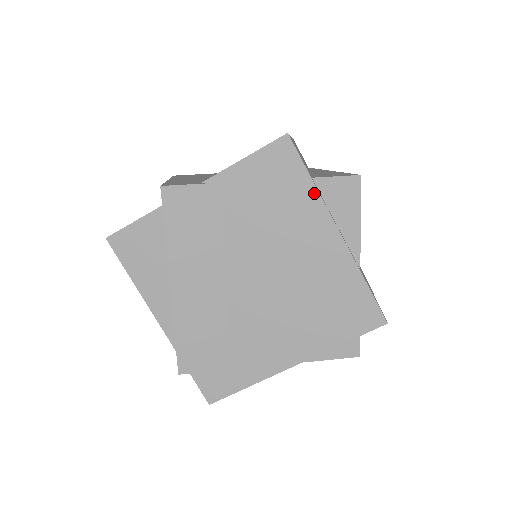
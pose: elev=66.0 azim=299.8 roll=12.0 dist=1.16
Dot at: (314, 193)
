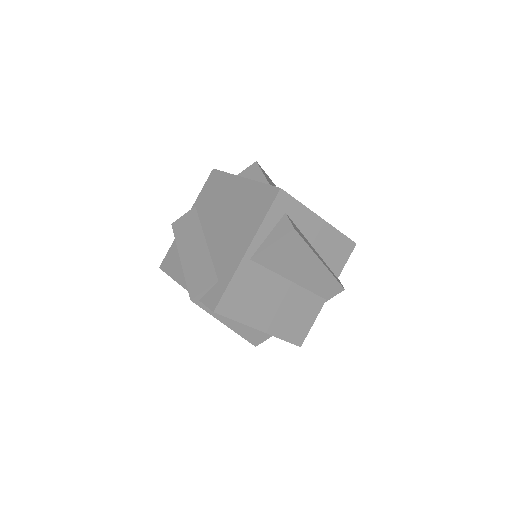
Dot at: (228, 176)
